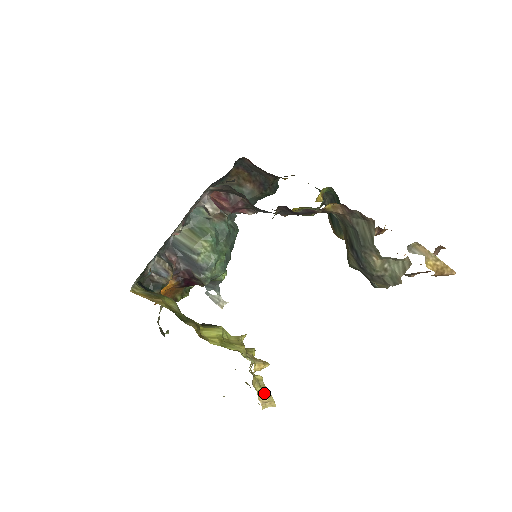
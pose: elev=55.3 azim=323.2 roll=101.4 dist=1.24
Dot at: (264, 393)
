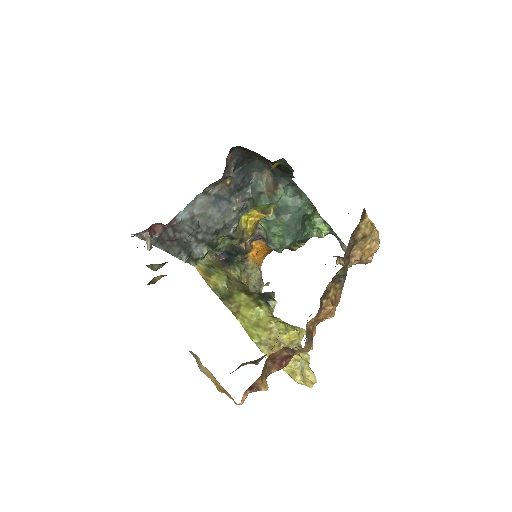
Dot at: (293, 373)
